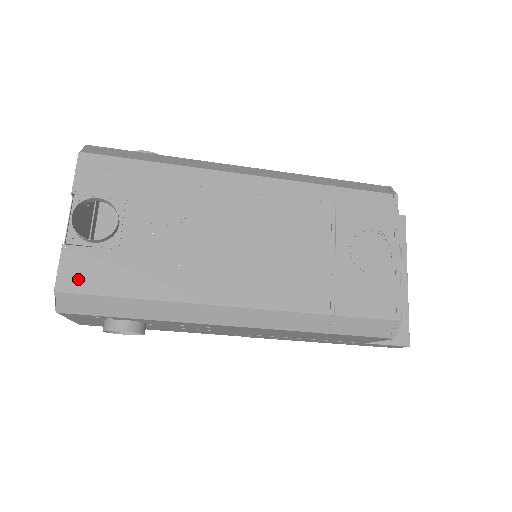
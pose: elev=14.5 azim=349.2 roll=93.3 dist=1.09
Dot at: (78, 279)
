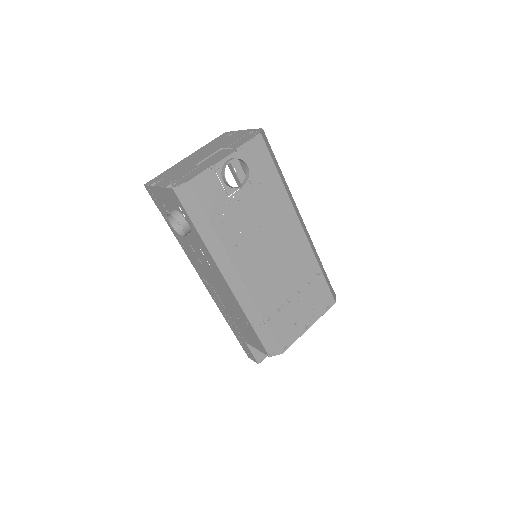
Dot at: (201, 189)
